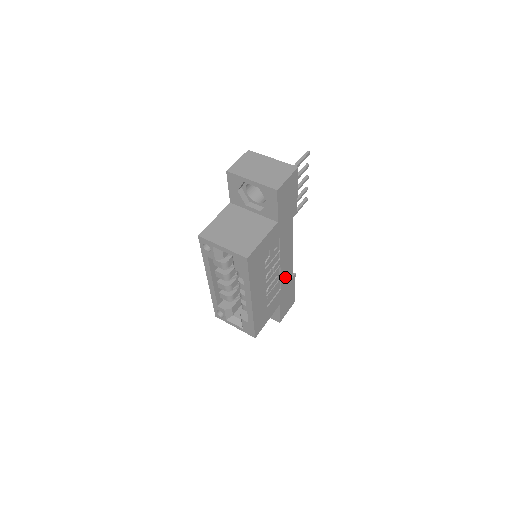
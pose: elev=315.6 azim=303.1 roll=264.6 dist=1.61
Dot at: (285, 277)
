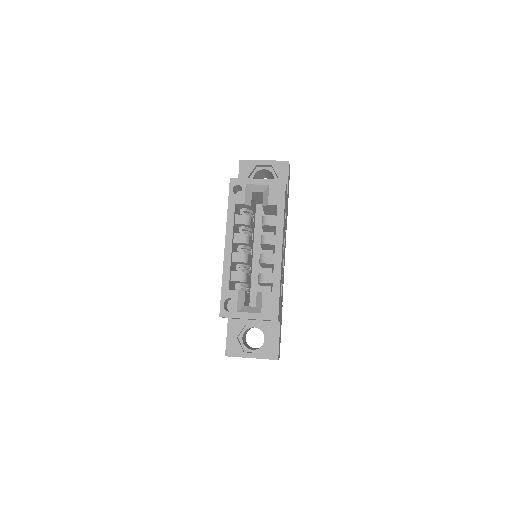
Dot at: occluded
